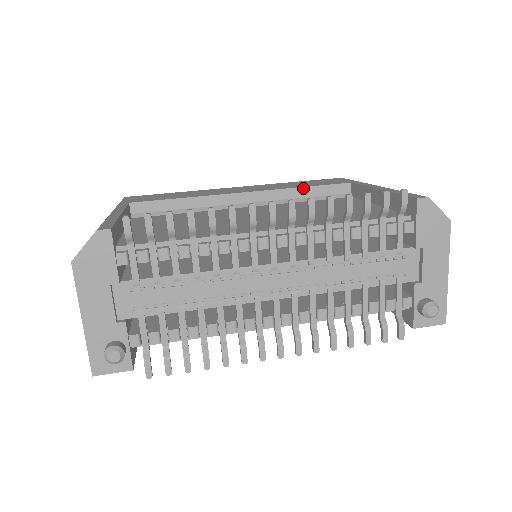
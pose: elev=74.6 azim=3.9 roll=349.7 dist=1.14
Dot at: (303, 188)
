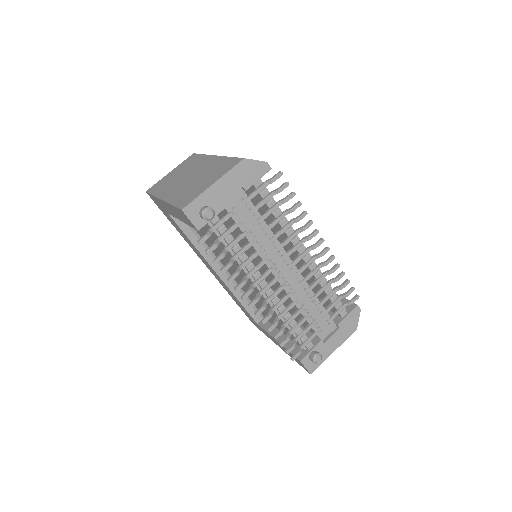
Dot at: occluded
